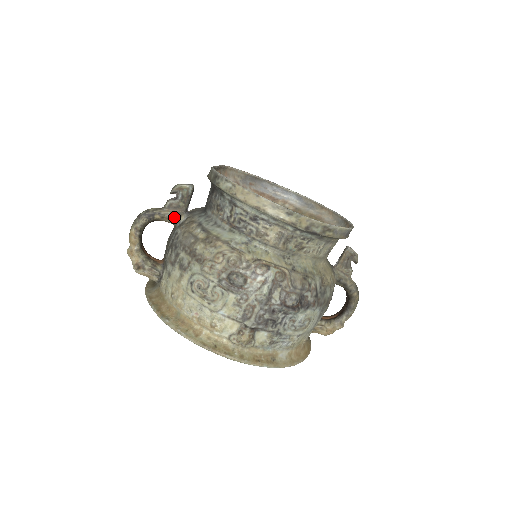
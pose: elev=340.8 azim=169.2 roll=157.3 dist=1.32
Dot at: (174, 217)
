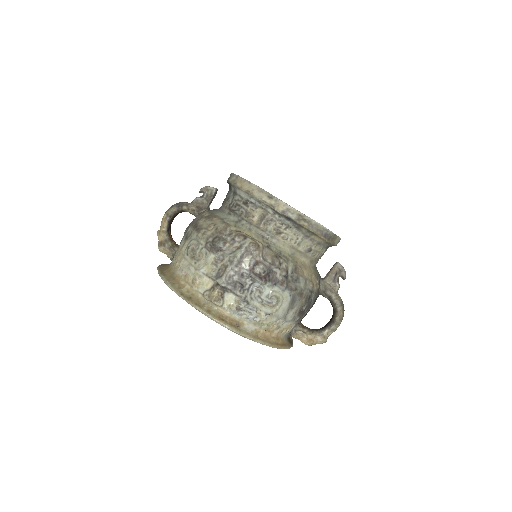
Dot at: (197, 210)
